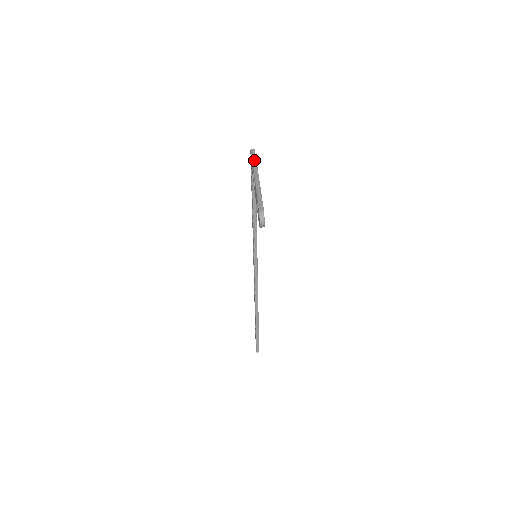
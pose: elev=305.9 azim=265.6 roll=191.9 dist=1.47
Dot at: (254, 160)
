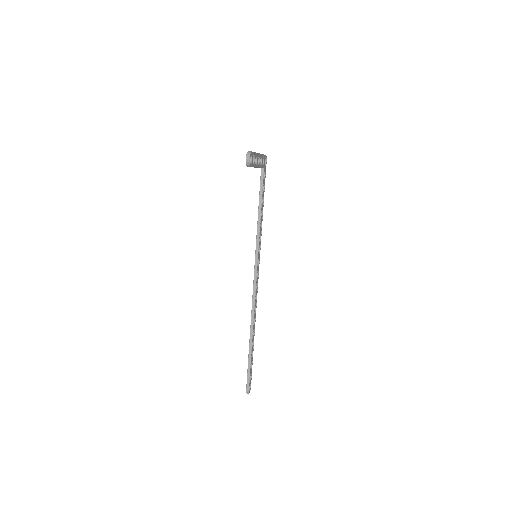
Dot at: occluded
